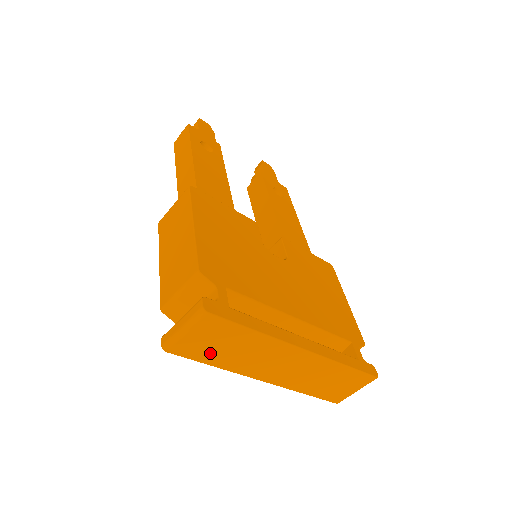
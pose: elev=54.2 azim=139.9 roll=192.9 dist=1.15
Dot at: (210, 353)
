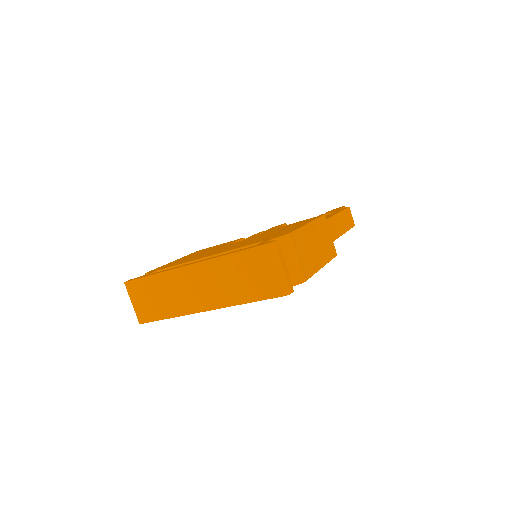
Dot at: (155, 309)
